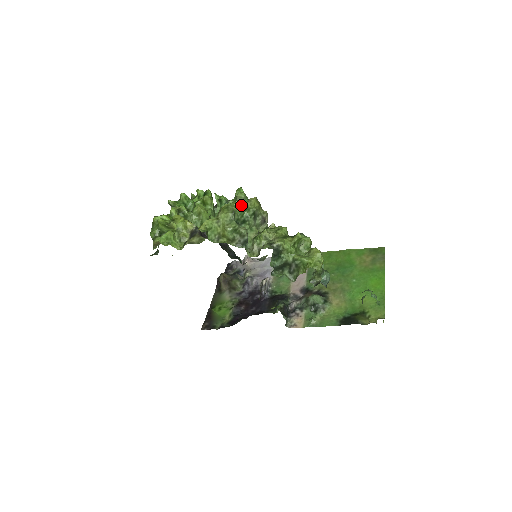
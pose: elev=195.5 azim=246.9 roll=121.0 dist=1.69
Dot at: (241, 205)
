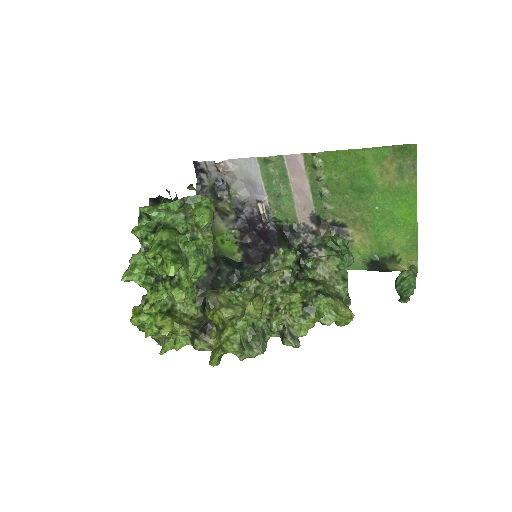
Dot at: (242, 330)
